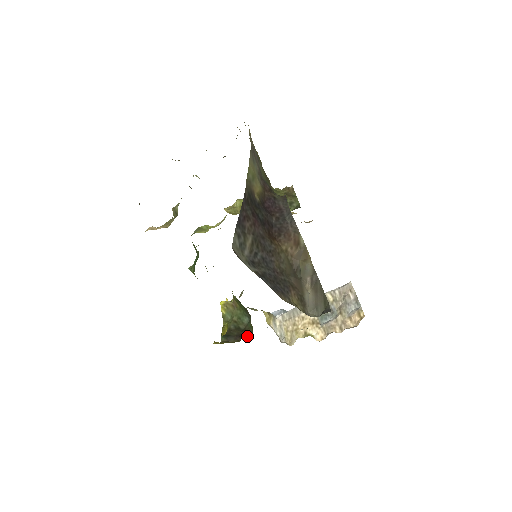
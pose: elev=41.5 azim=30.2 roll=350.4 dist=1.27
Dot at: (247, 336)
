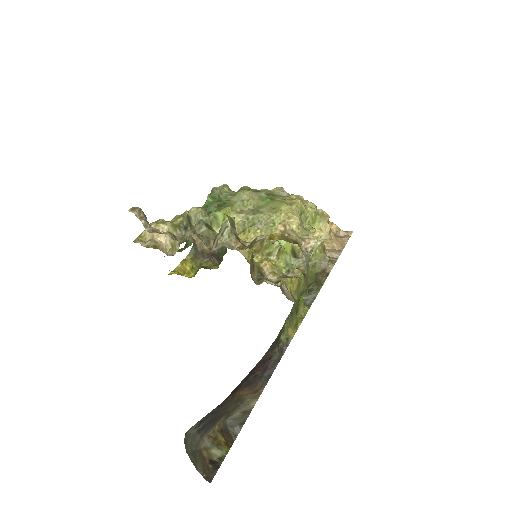
Dot at: (214, 259)
